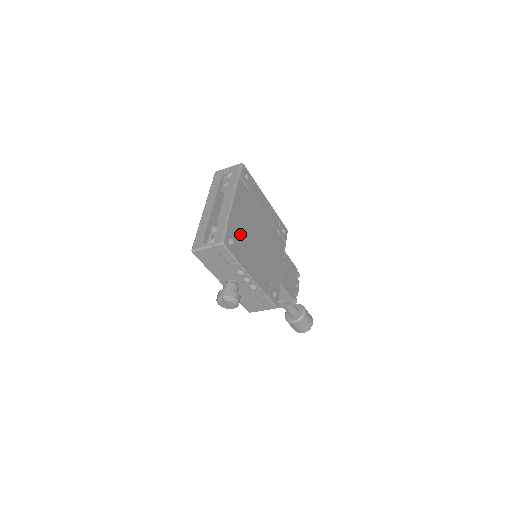
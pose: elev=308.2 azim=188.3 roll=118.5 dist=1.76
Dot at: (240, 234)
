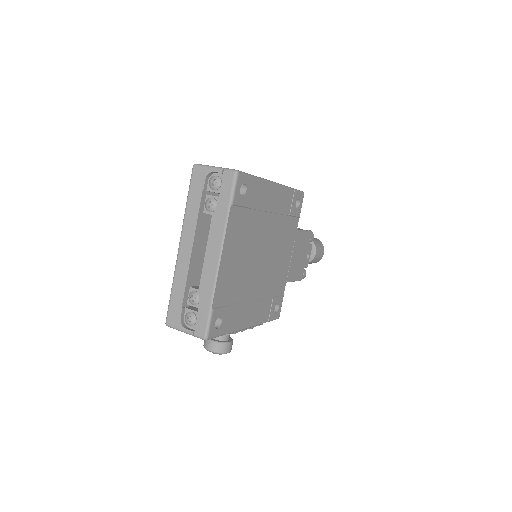
Dot at: (232, 293)
